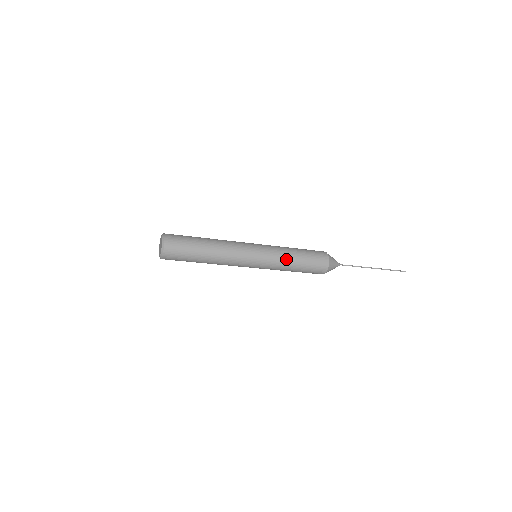
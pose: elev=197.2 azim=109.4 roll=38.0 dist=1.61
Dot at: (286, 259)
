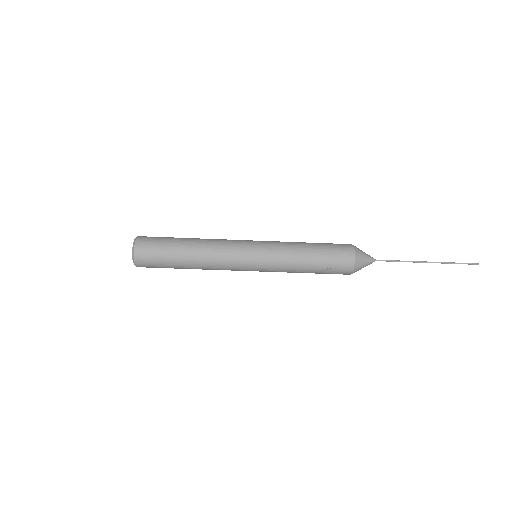
Dot at: (292, 242)
